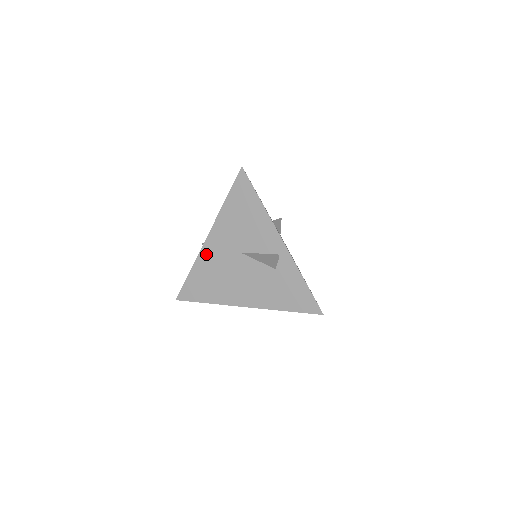
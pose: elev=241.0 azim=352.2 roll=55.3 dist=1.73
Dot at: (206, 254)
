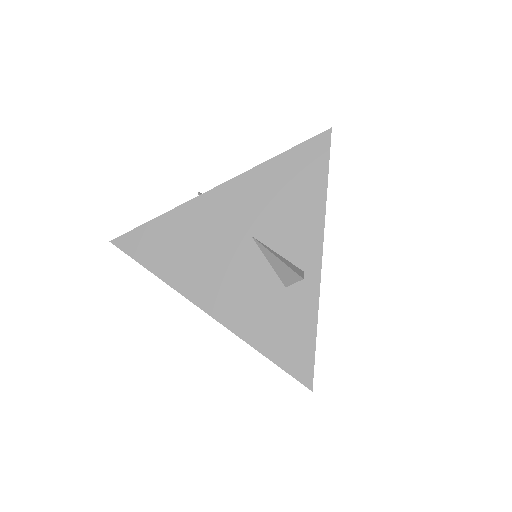
Dot at: (200, 207)
